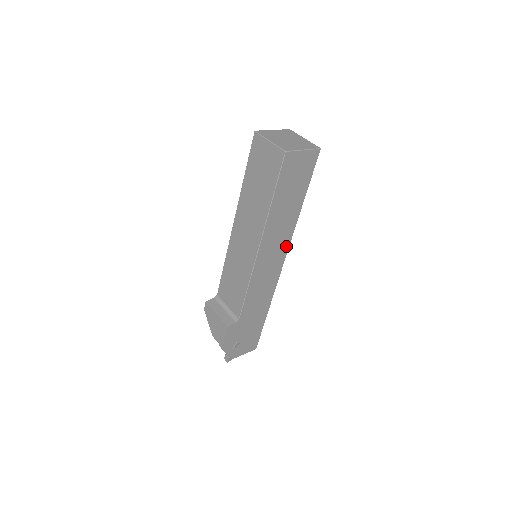
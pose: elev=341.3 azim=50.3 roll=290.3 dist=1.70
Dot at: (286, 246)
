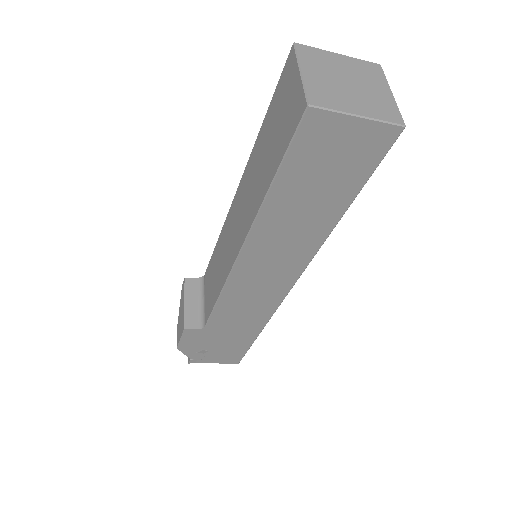
Dot at: (299, 266)
